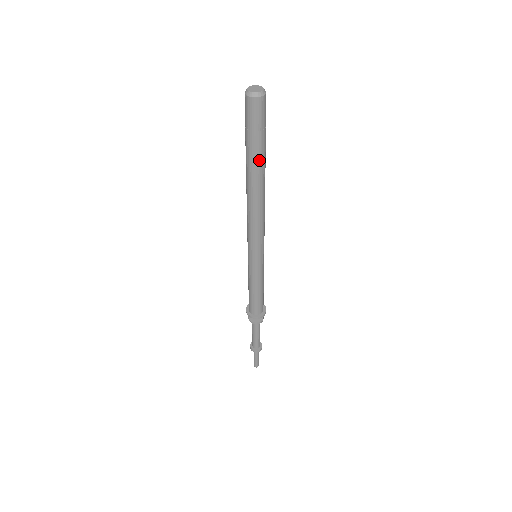
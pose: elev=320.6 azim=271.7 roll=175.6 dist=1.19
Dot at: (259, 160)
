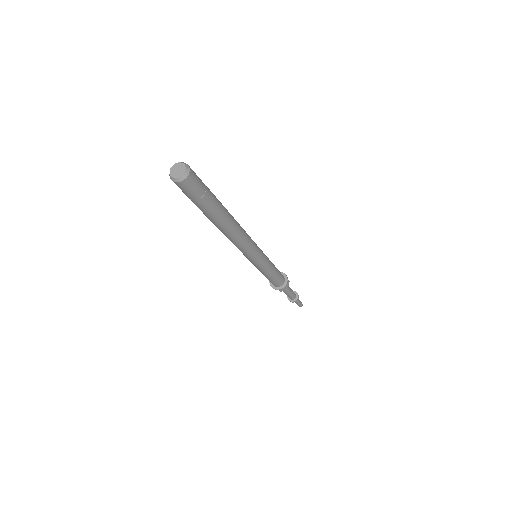
Dot at: (219, 208)
